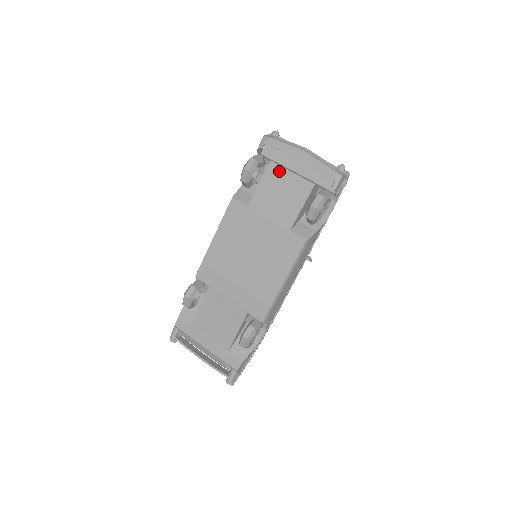
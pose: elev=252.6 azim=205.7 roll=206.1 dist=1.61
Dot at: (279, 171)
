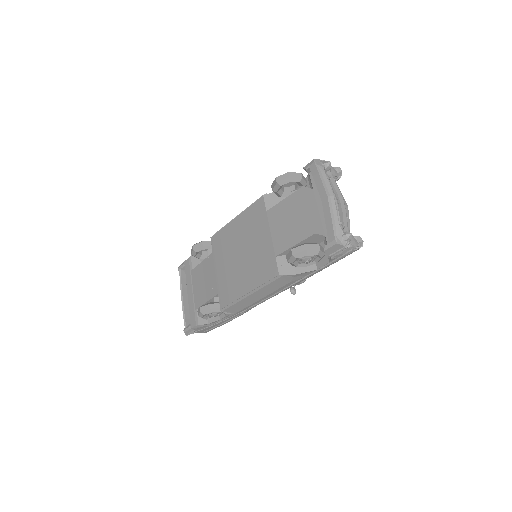
Dot at: (302, 200)
